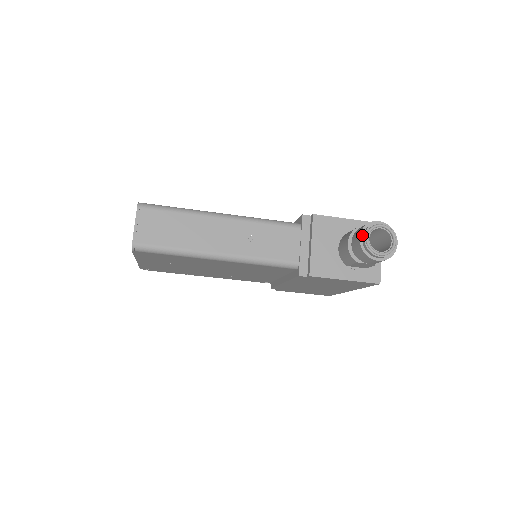
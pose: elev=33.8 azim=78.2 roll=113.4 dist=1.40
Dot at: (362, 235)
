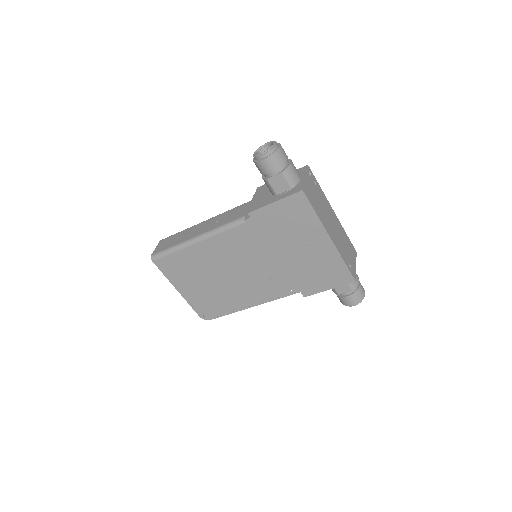
Dot at: occluded
